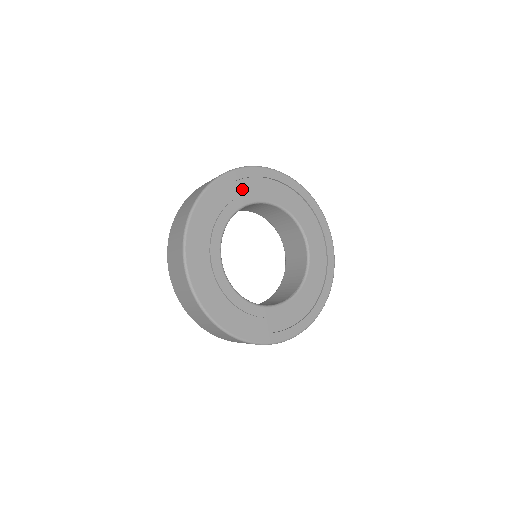
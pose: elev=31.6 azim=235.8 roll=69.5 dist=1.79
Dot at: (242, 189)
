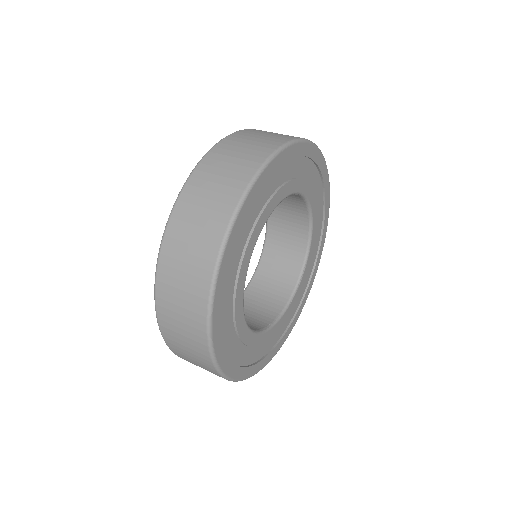
Dot at: (309, 175)
